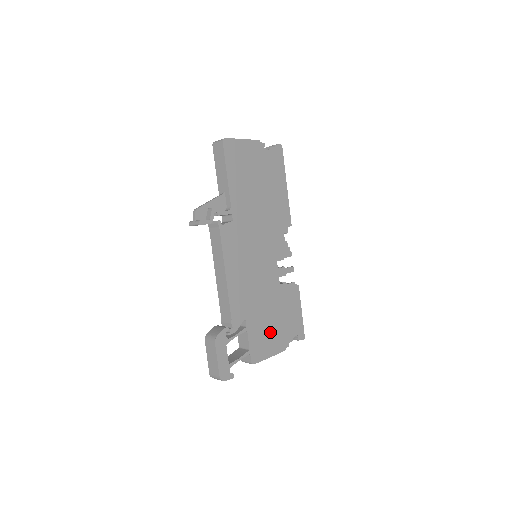
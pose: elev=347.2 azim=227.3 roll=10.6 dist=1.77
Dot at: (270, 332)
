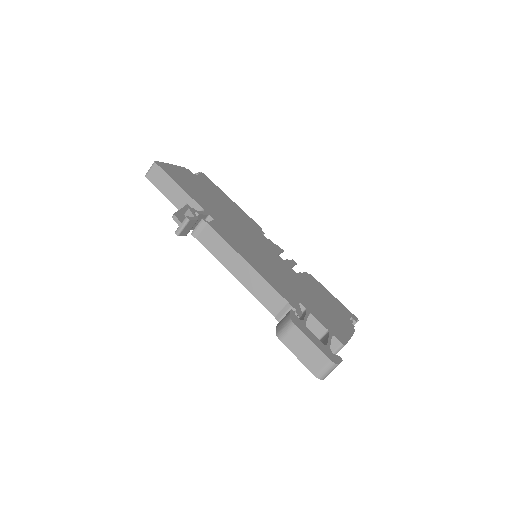
Dot at: (329, 314)
